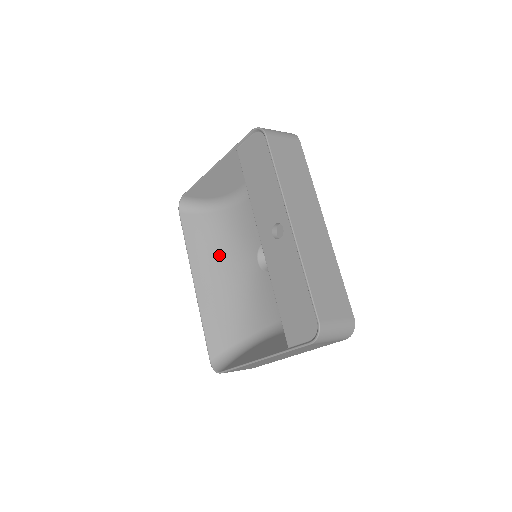
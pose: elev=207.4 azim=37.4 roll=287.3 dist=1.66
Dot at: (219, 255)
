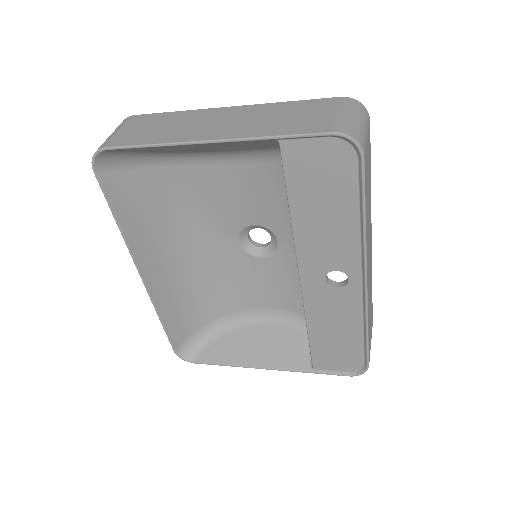
Dot at: (173, 230)
